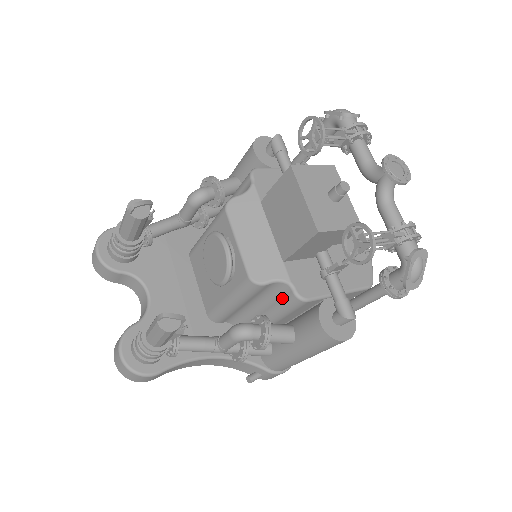
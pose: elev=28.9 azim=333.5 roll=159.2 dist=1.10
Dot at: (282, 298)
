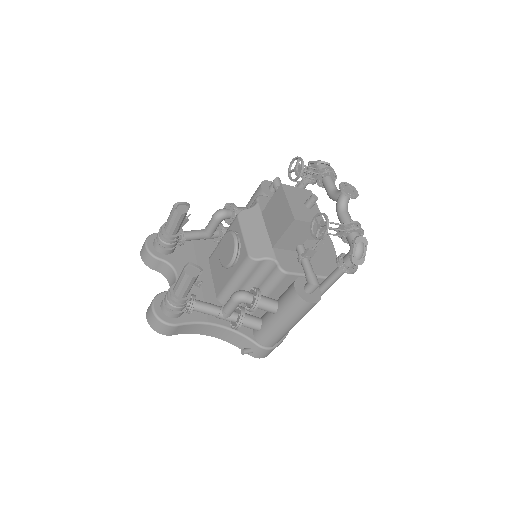
Dot at: (270, 273)
